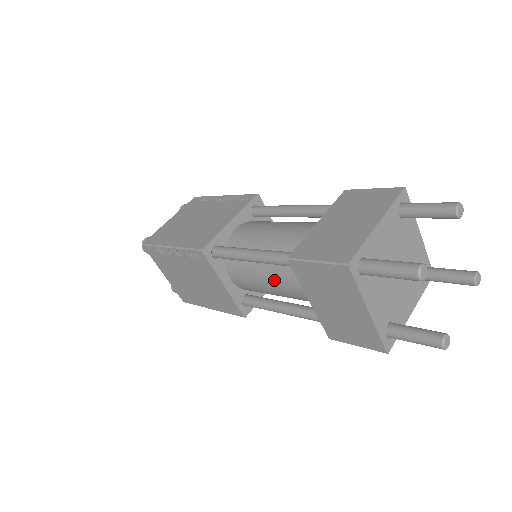
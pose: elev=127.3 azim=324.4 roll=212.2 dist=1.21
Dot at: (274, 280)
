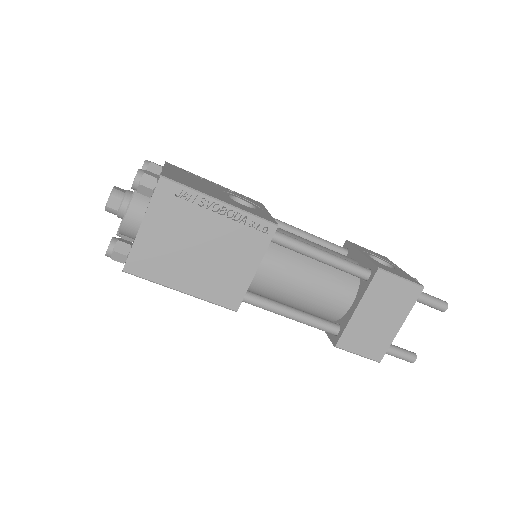
Dot at: occluded
